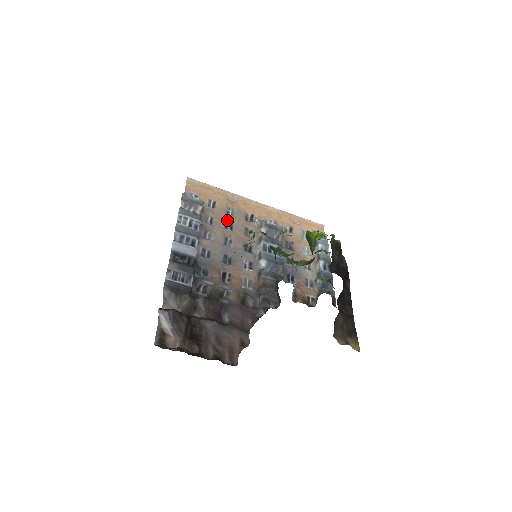
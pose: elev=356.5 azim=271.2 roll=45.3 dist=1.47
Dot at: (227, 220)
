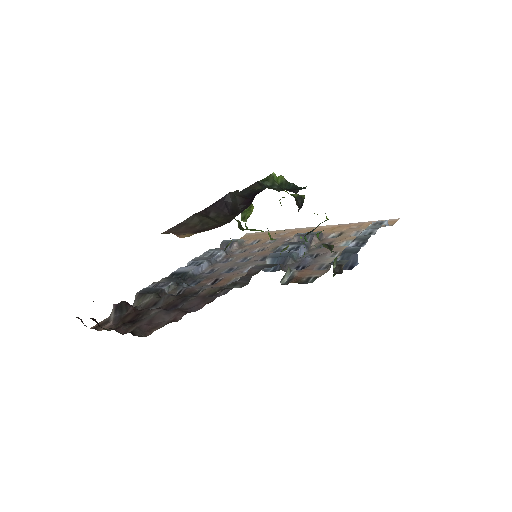
Dot at: (261, 247)
